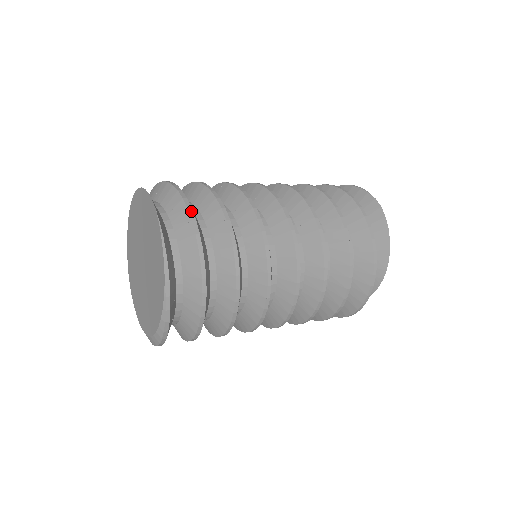
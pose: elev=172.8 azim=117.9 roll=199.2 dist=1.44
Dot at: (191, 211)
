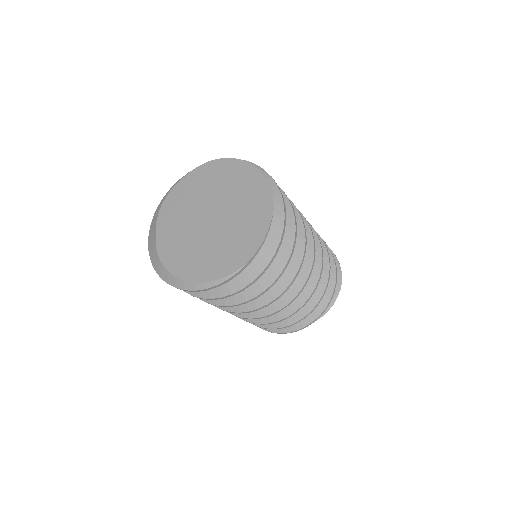
Dot at: (285, 221)
